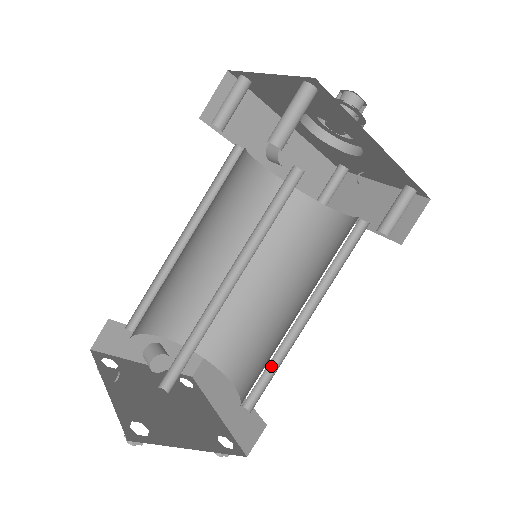
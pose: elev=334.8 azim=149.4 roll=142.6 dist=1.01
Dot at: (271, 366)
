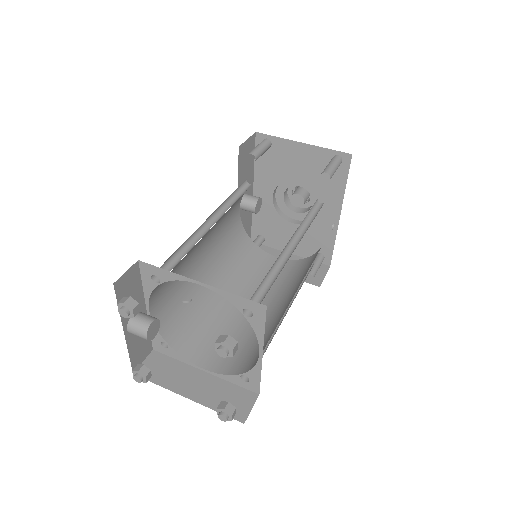
Dot at: occluded
